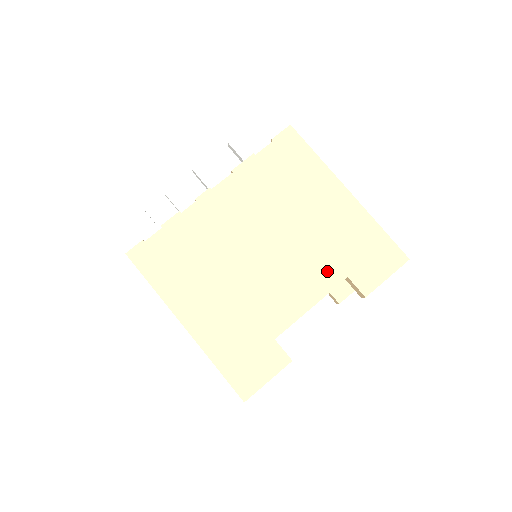
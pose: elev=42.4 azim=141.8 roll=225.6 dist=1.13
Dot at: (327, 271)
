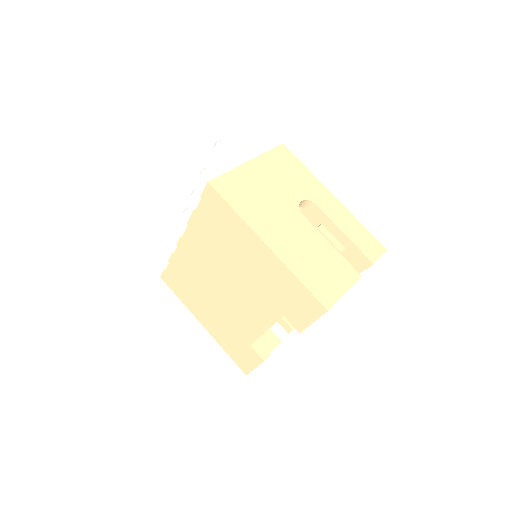
Dot at: (268, 308)
